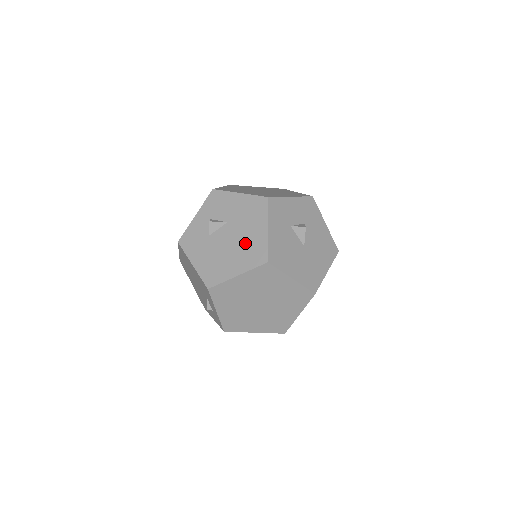
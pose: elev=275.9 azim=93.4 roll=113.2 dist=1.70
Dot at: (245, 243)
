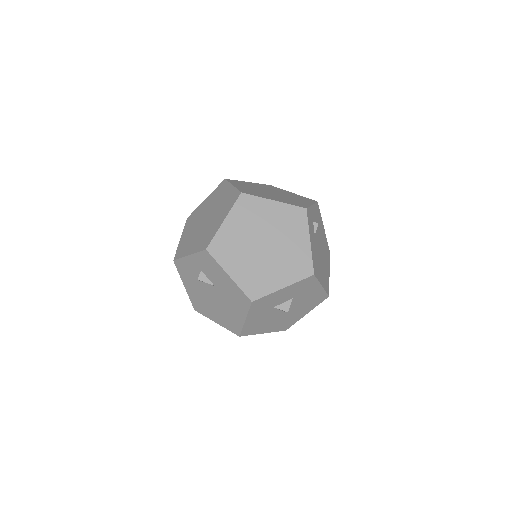
Dot at: (226, 312)
